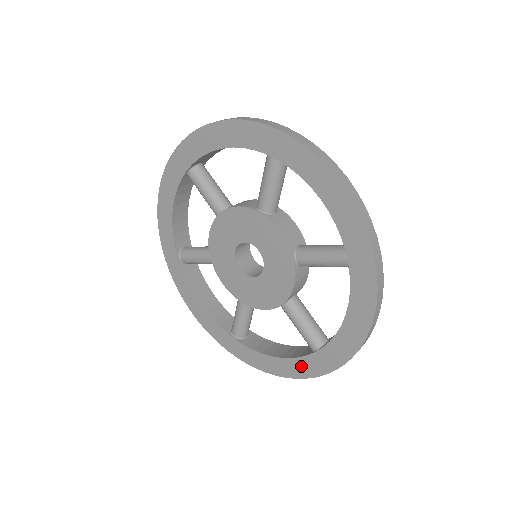
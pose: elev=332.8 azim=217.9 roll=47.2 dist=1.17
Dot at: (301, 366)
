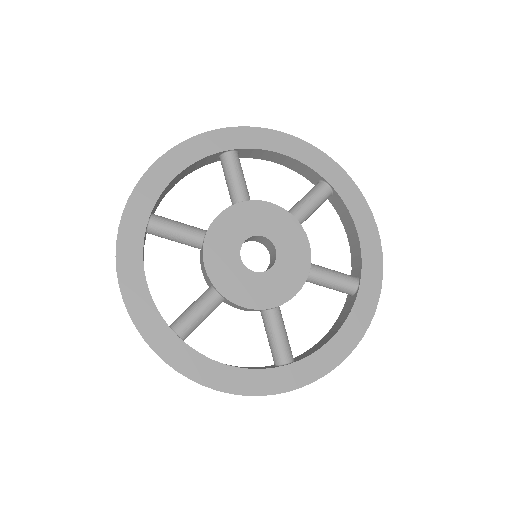
Dot at: (263, 380)
